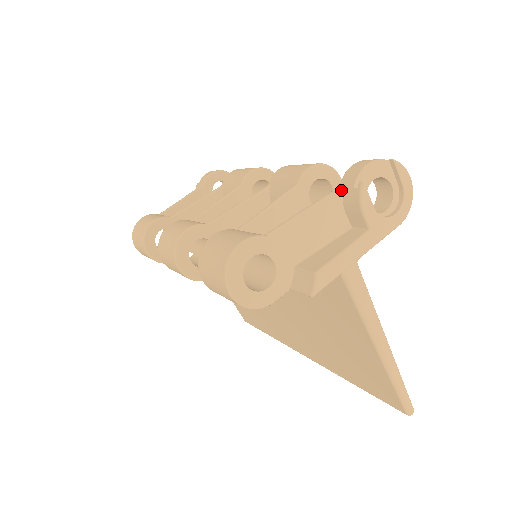
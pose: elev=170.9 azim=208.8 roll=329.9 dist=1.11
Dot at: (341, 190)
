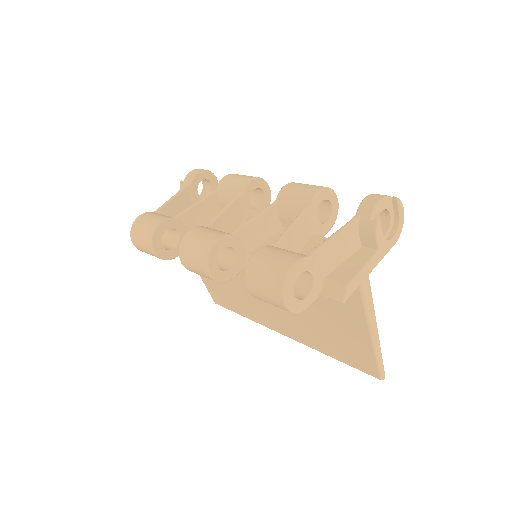
Dot at: (358, 219)
